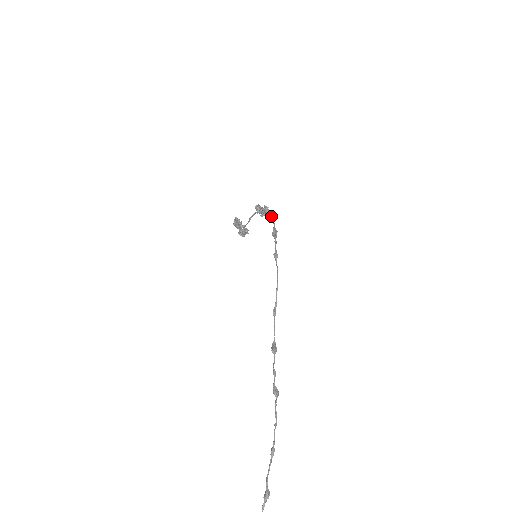
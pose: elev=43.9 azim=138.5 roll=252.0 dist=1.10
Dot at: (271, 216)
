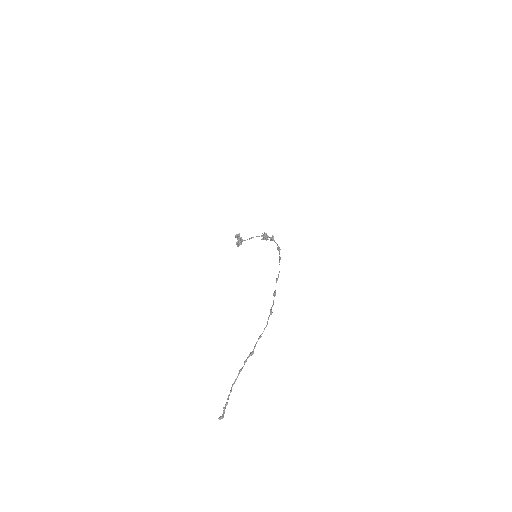
Dot at: occluded
